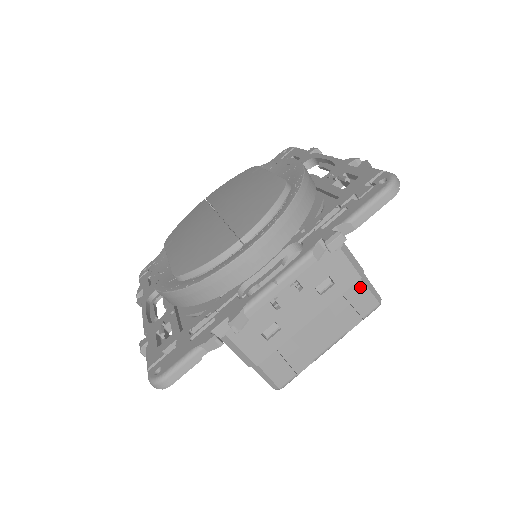
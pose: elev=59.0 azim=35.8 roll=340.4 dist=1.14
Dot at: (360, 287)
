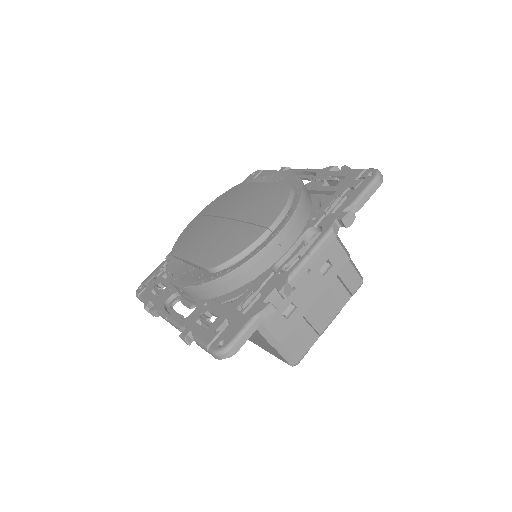
Dot at: (349, 268)
